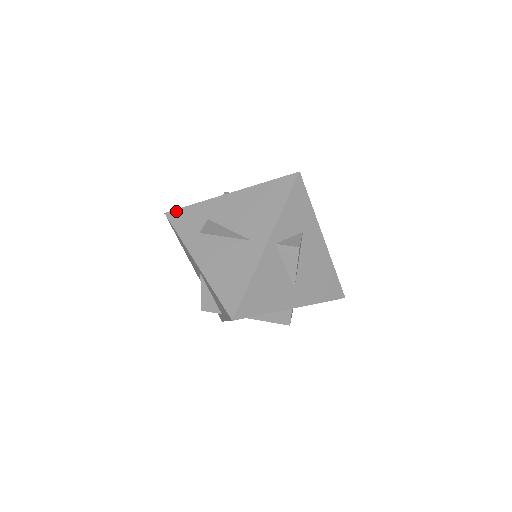
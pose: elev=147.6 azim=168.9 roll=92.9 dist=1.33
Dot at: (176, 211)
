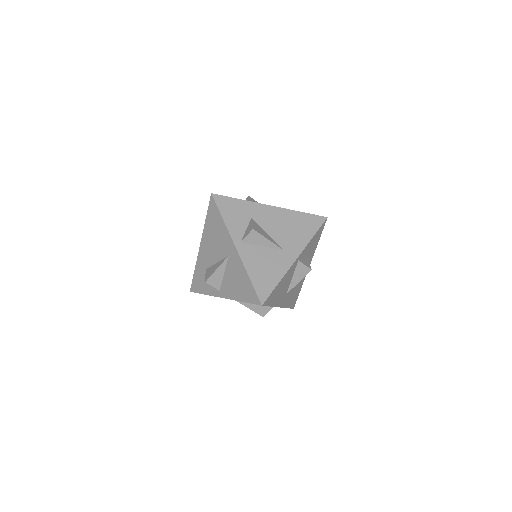
Dot at: (223, 197)
